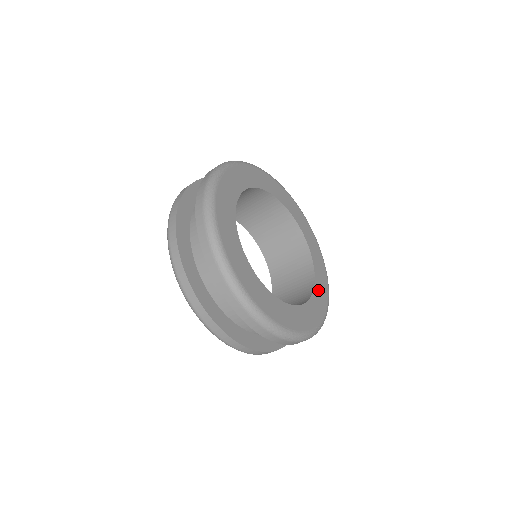
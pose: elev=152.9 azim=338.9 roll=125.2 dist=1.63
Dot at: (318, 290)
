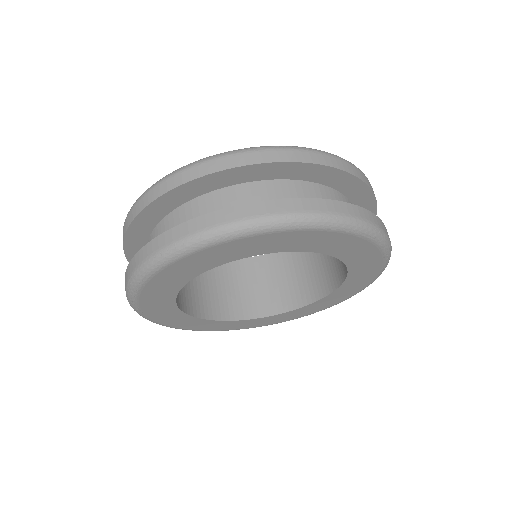
Dot at: (282, 316)
